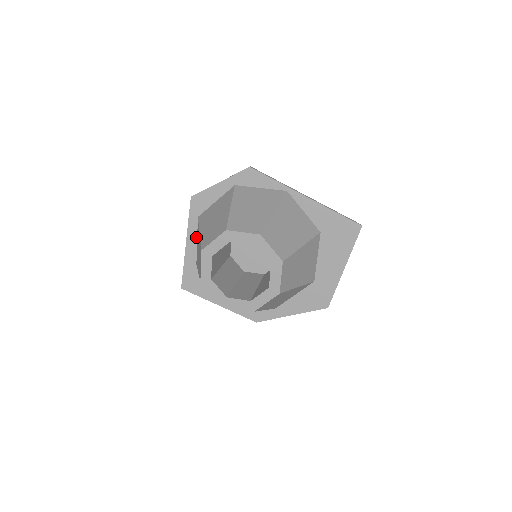
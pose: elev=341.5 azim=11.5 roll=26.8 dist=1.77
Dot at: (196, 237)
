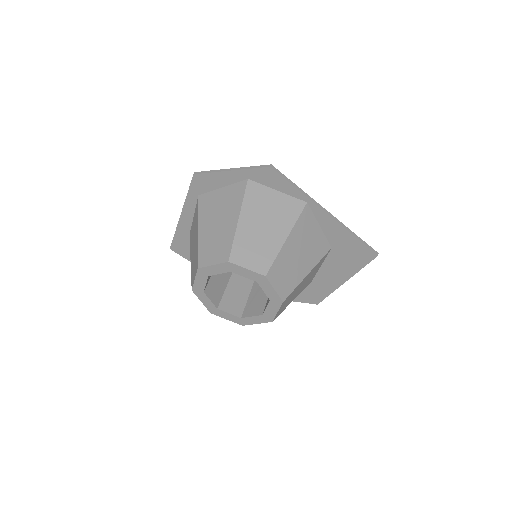
Dot at: (193, 212)
